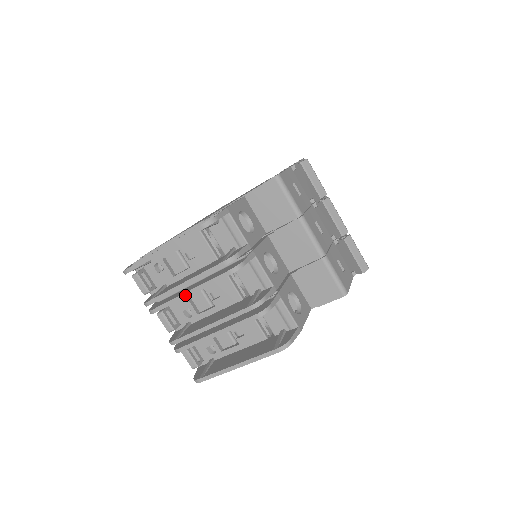
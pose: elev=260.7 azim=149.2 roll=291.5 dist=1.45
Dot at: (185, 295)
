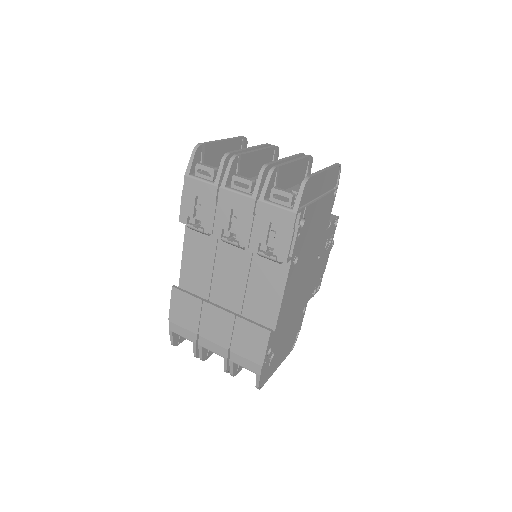
Dot at: (255, 150)
